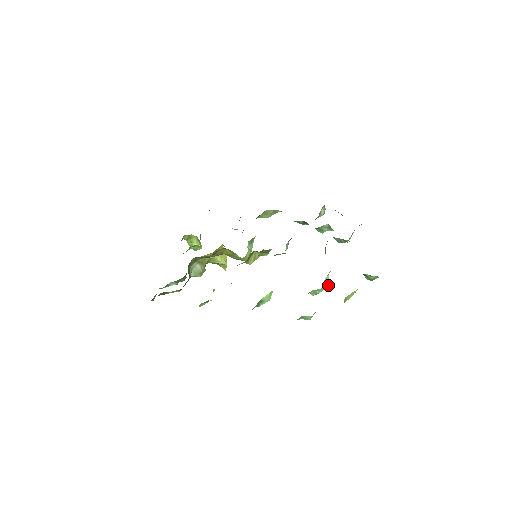
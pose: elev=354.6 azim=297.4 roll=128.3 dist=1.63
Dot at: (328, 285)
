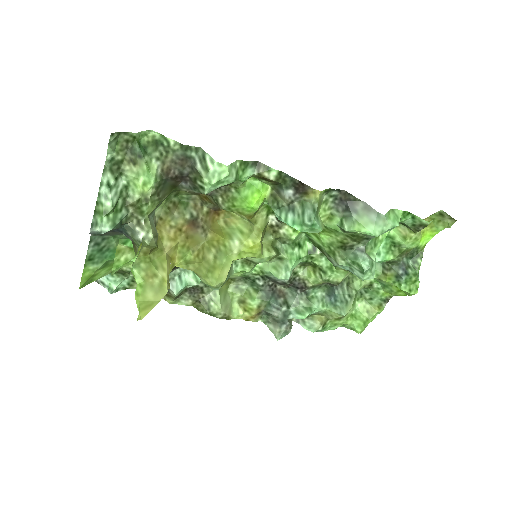
Dot at: (374, 273)
